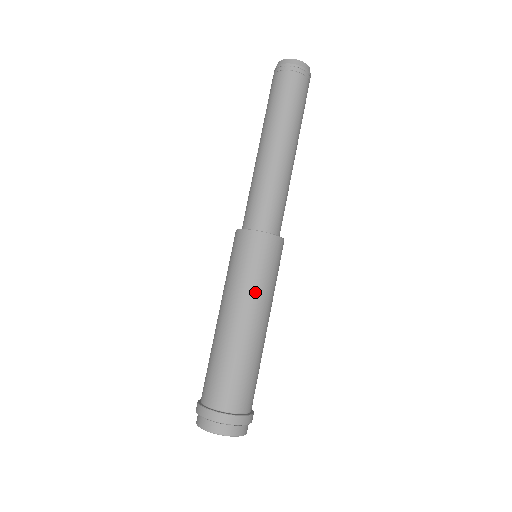
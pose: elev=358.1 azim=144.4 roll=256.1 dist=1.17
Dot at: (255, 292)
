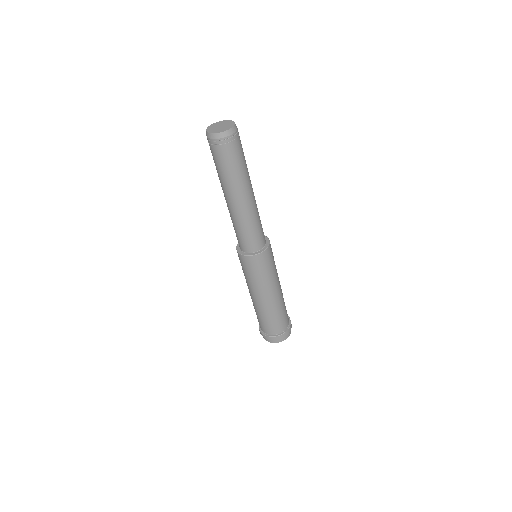
Dot at: (269, 282)
